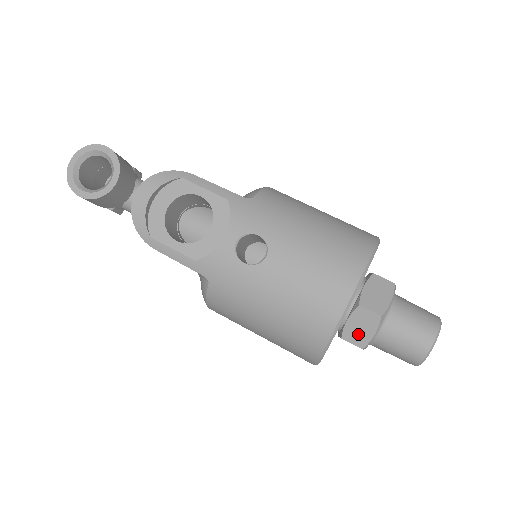
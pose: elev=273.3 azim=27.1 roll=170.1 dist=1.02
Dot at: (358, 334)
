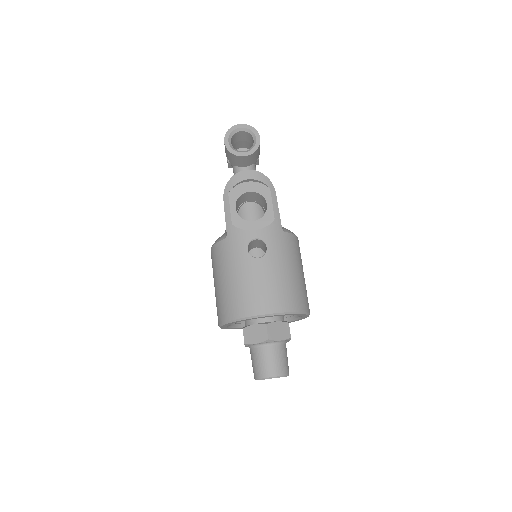
Dot at: (251, 335)
